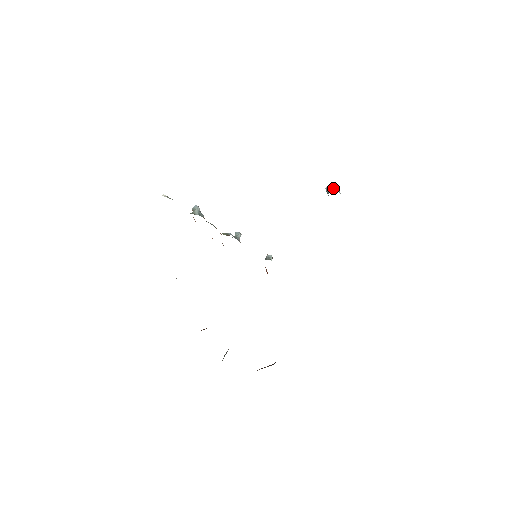
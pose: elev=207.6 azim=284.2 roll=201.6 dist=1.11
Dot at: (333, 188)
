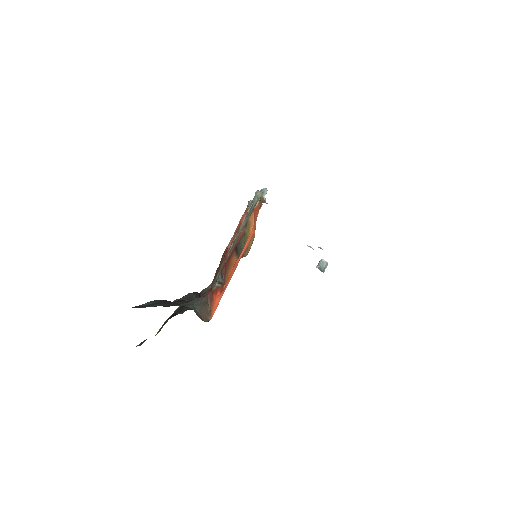
Dot at: occluded
